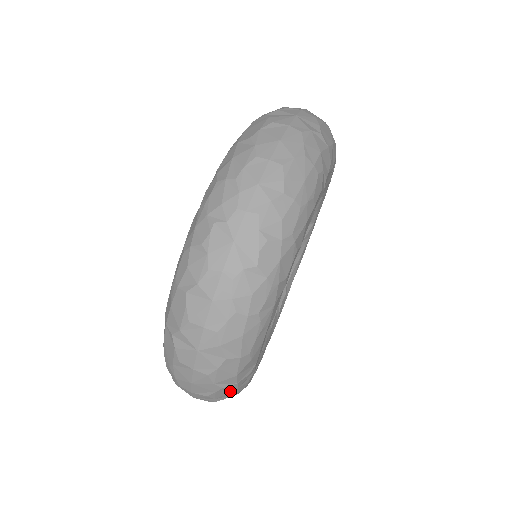
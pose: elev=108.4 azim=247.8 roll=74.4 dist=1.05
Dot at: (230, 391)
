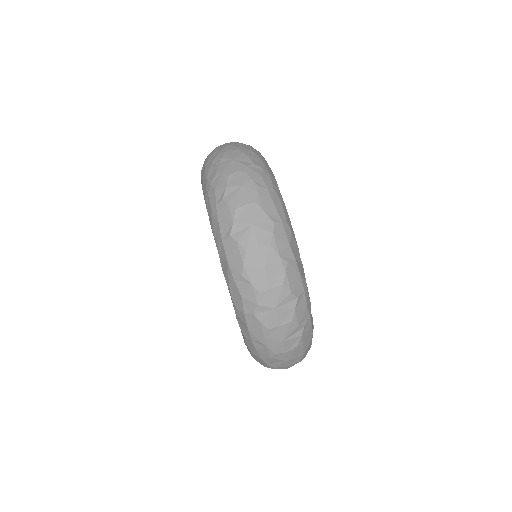
Dot at: (296, 278)
